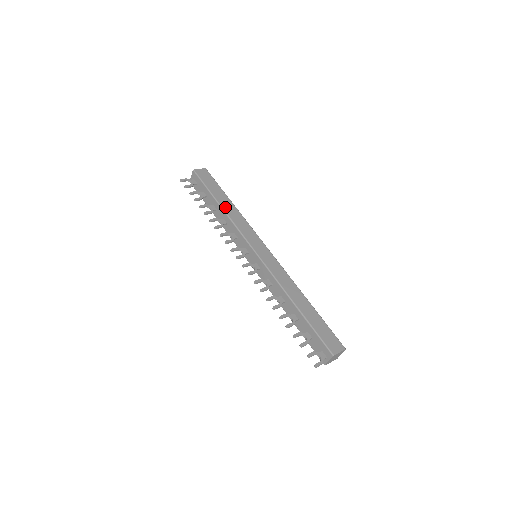
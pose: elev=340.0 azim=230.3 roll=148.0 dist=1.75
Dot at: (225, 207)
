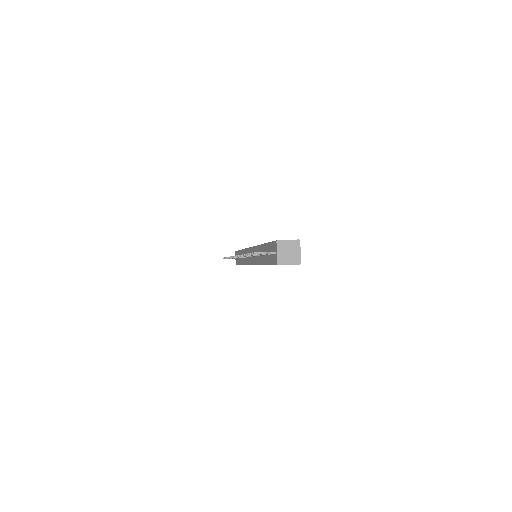
Dot at: occluded
